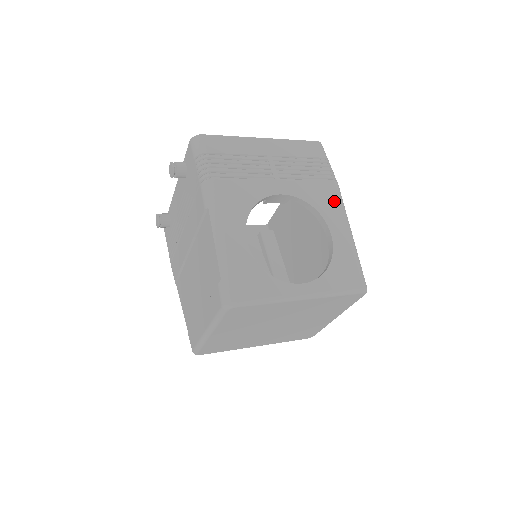
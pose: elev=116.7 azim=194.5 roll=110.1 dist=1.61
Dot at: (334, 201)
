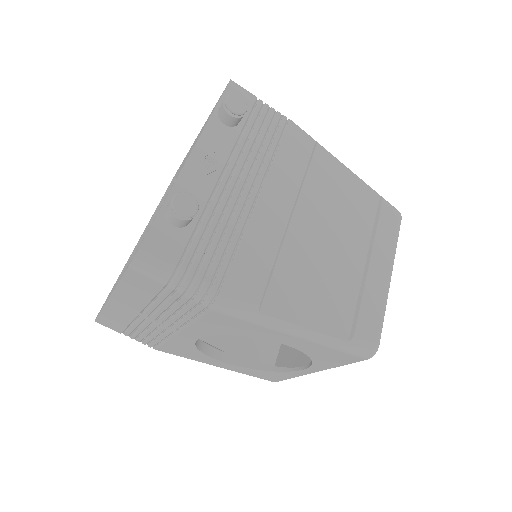
Dot at: (241, 324)
